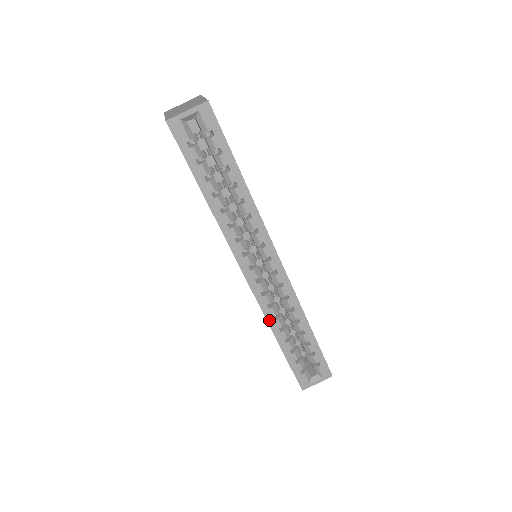
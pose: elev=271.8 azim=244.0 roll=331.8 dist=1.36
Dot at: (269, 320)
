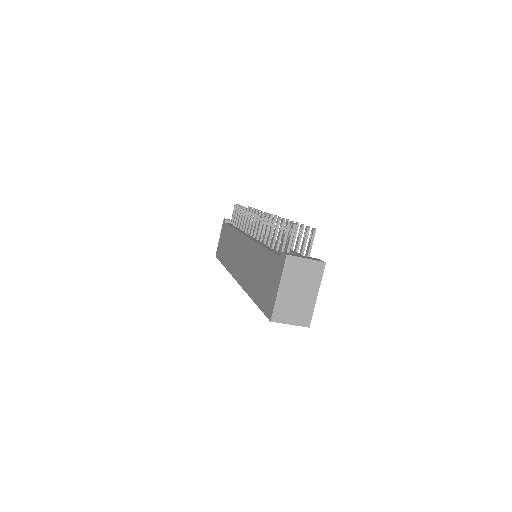
Dot at: occluded
